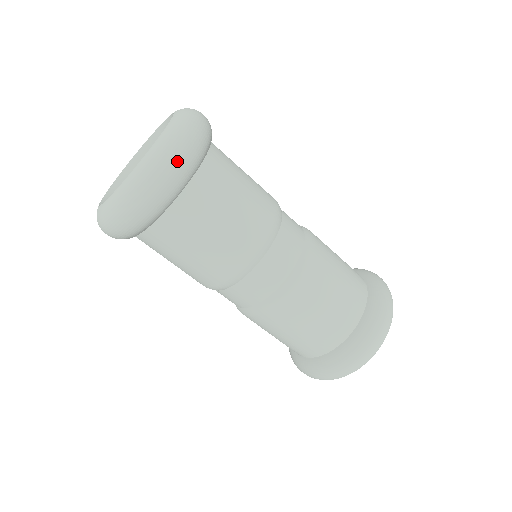
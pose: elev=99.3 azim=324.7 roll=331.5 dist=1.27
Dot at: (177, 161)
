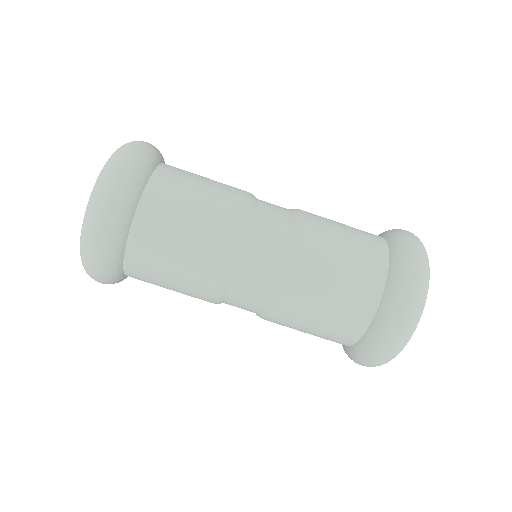
Dot at: (141, 144)
